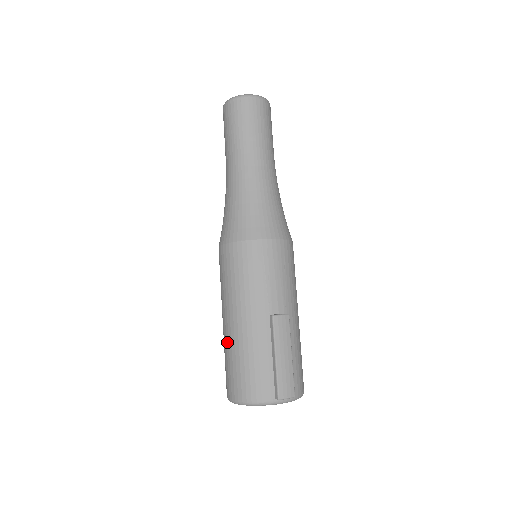
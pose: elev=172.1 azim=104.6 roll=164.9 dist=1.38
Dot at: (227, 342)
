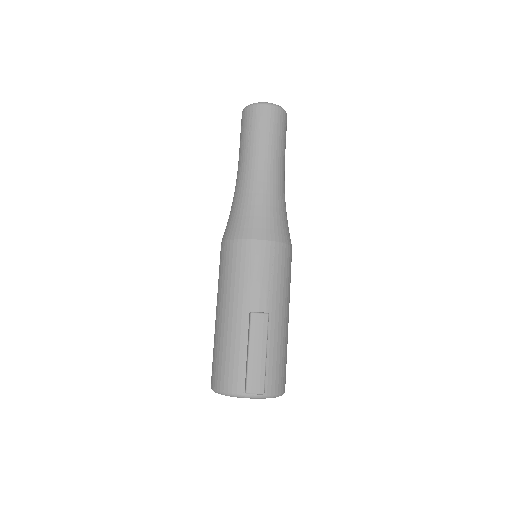
Dot at: occluded
